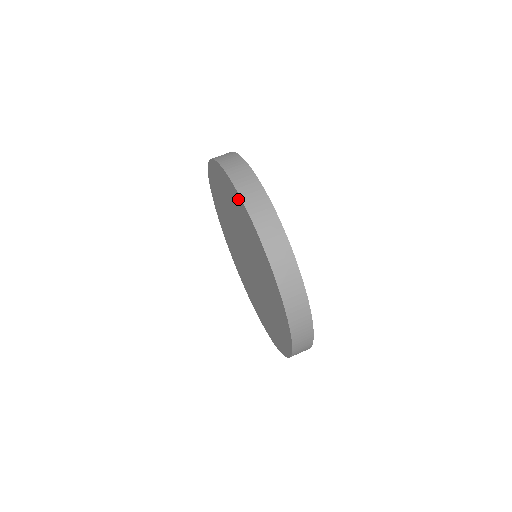
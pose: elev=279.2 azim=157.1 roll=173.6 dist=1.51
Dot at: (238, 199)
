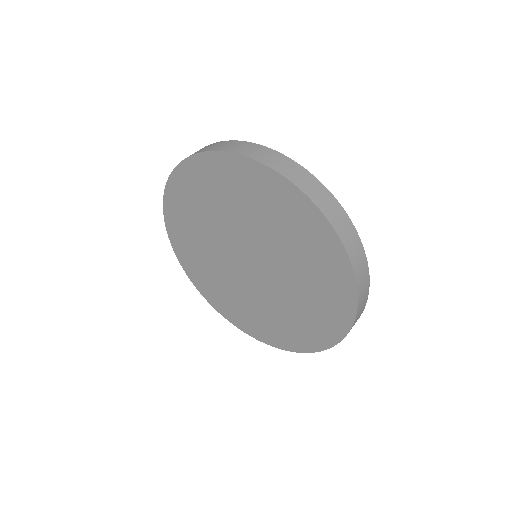
Dot at: (209, 162)
